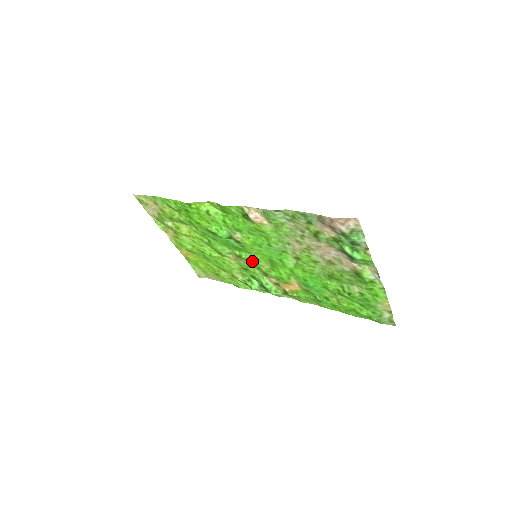
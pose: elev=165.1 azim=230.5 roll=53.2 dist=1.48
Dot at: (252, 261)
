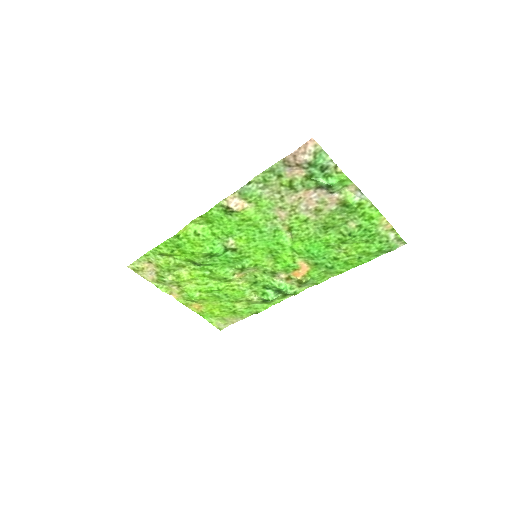
Dot at: (256, 266)
